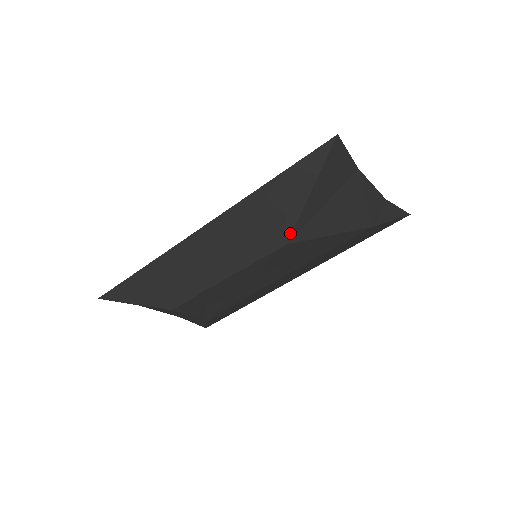
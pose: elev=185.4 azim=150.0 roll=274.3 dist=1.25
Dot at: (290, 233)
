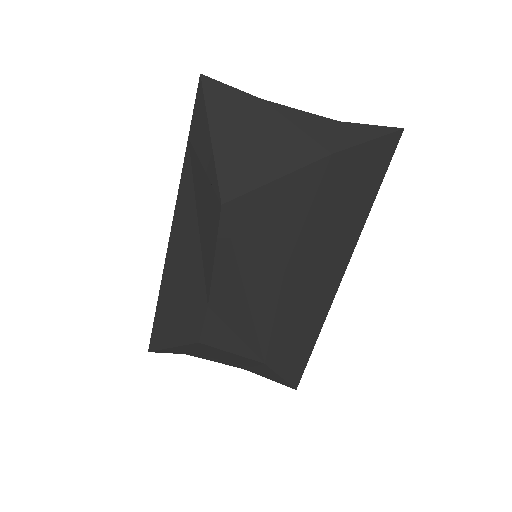
Dot at: (218, 191)
